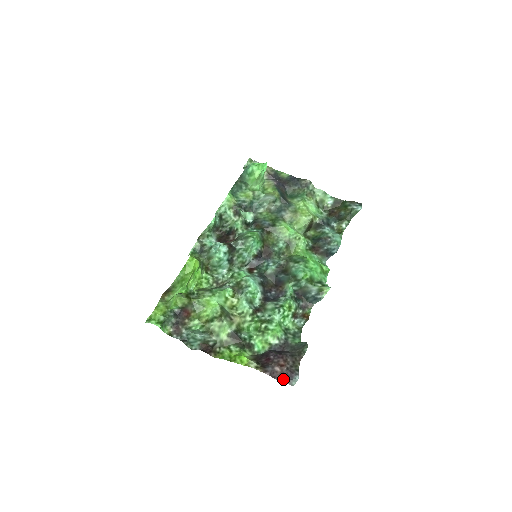
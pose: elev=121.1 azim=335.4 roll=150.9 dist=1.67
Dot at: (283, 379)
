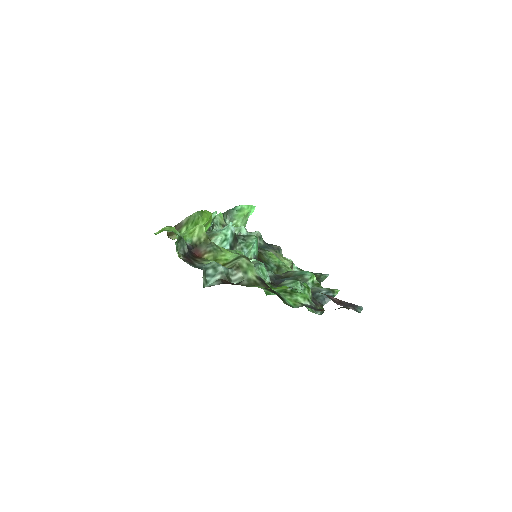
Dot at: (346, 305)
